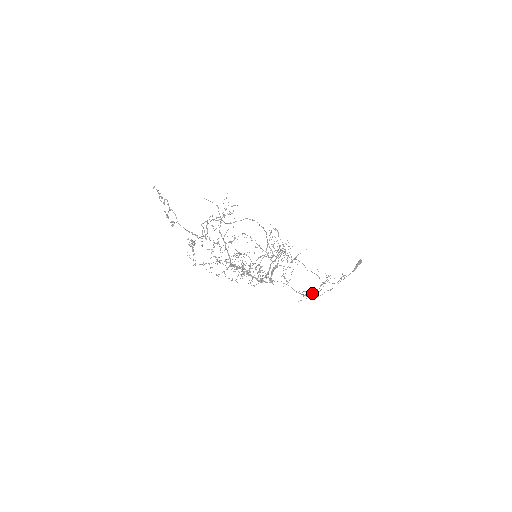
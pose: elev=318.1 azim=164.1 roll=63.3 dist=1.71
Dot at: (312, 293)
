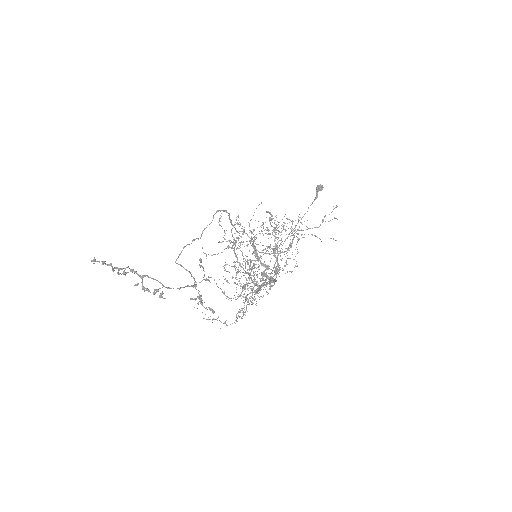
Dot at: (280, 244)
